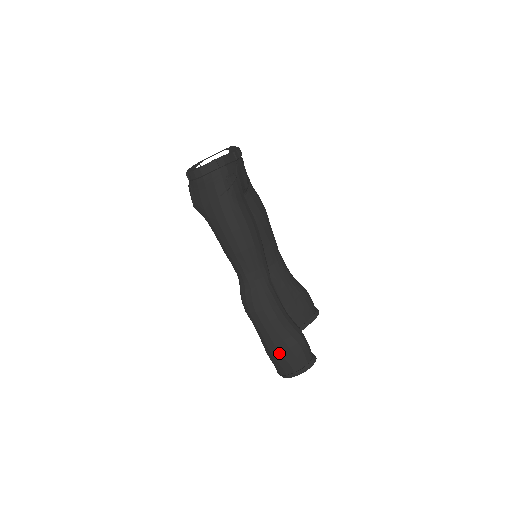
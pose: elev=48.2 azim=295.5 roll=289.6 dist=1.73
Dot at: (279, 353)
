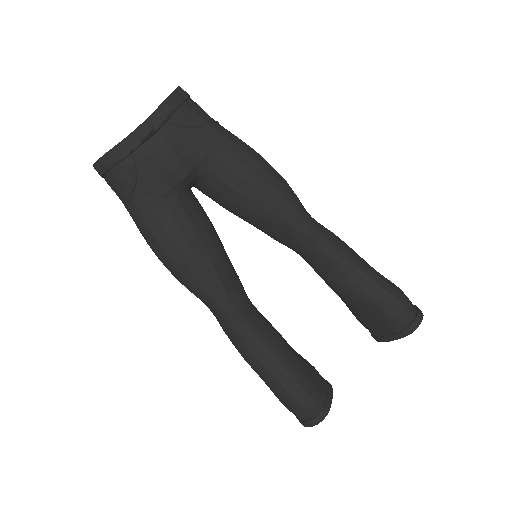
Dot at: occluded
